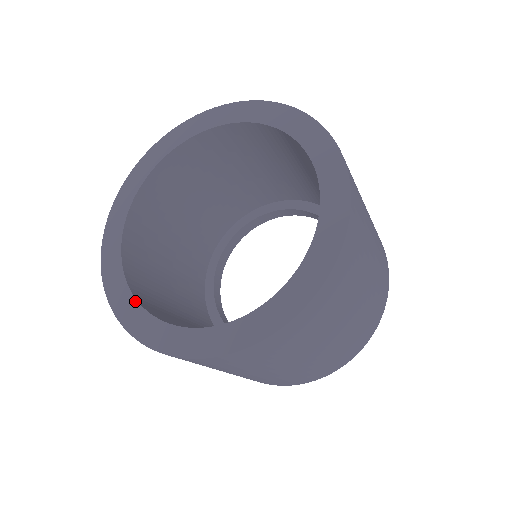
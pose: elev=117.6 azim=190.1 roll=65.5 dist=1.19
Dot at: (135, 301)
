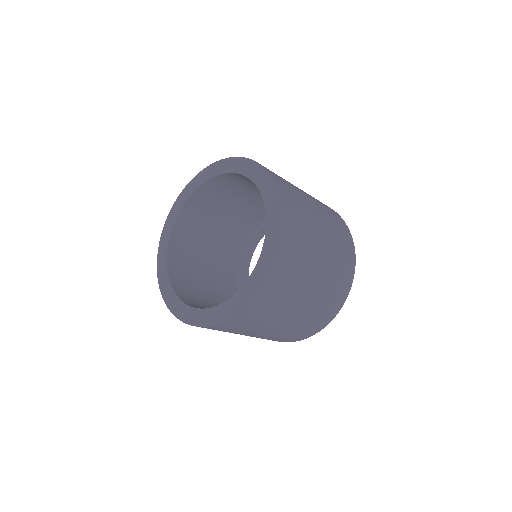
Dot at: (219, 306)
